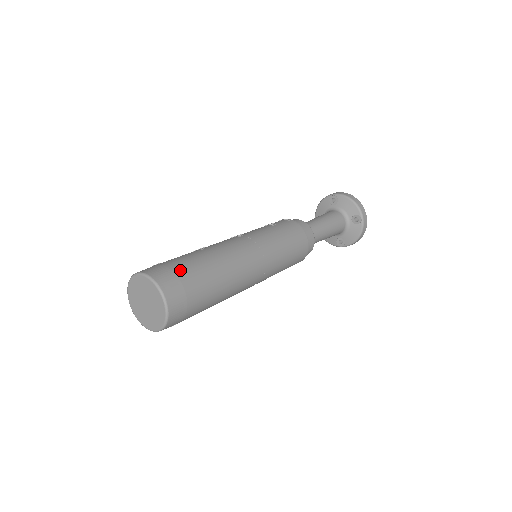
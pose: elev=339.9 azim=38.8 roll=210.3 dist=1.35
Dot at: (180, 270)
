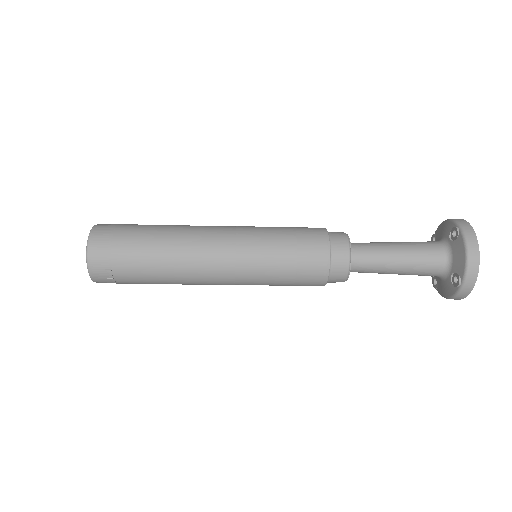
Dot at: occluded
